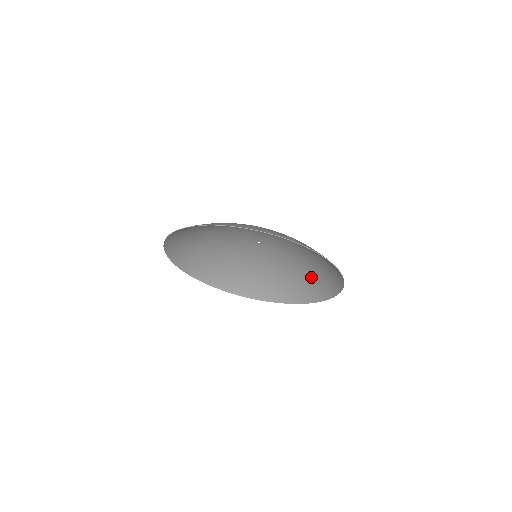
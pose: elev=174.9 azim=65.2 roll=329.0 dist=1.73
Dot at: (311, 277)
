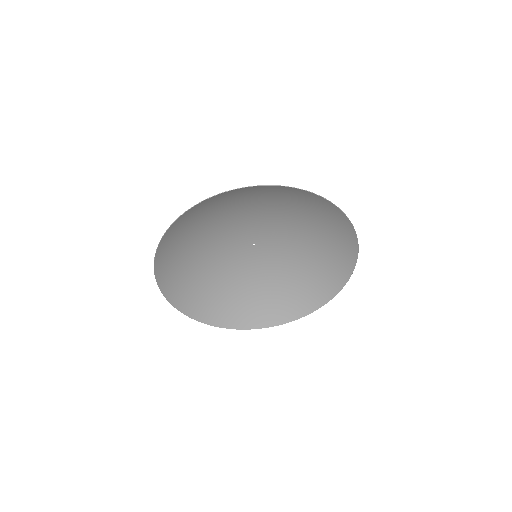
Dot at: (287, 293)
